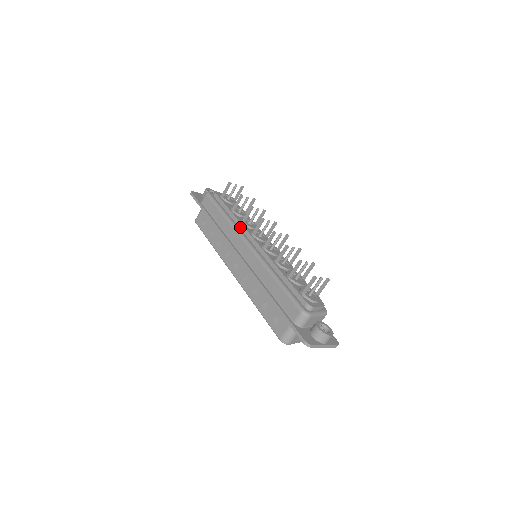
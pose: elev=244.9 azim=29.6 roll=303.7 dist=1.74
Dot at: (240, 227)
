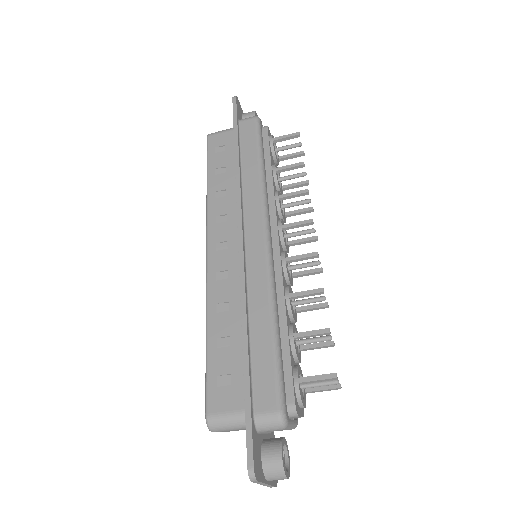
Dot at: (270, 201)
